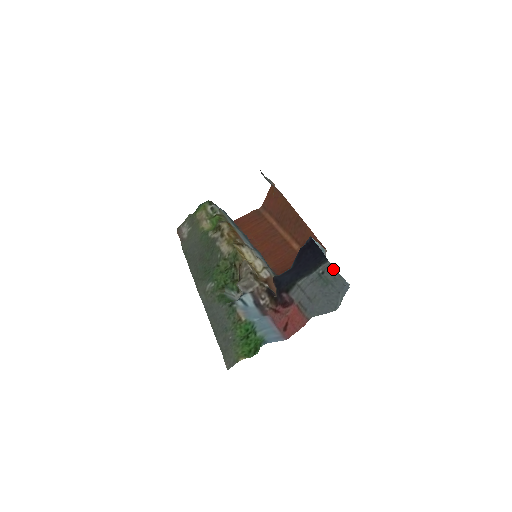
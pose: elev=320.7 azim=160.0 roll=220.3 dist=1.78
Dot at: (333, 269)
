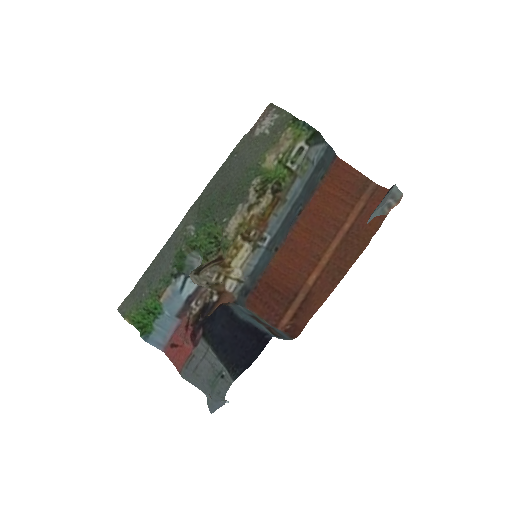
Dot at: (226, 389)
